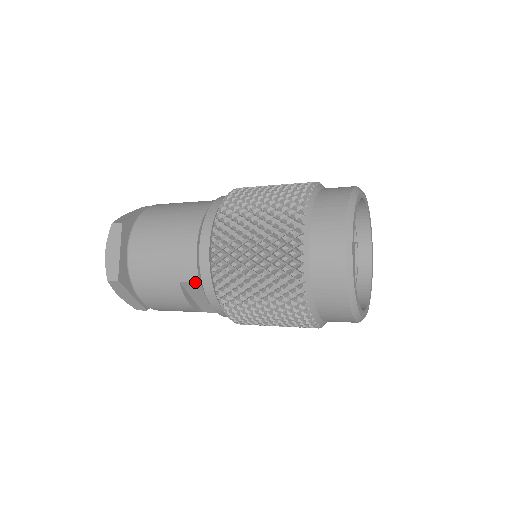
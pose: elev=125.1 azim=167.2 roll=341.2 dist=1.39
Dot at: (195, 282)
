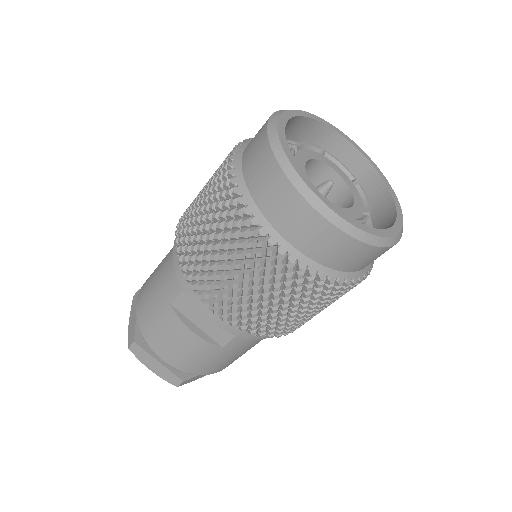
Dot at: (180, 294)
